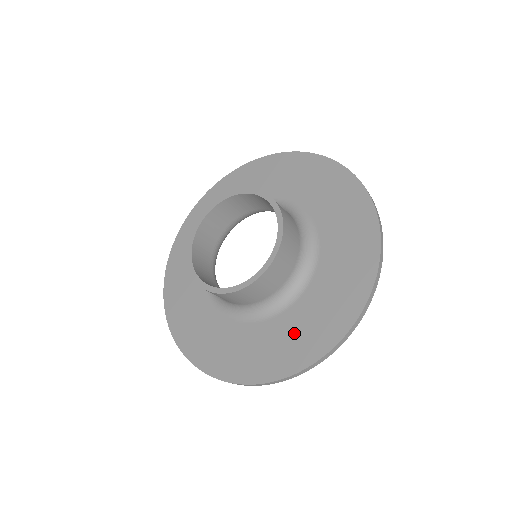
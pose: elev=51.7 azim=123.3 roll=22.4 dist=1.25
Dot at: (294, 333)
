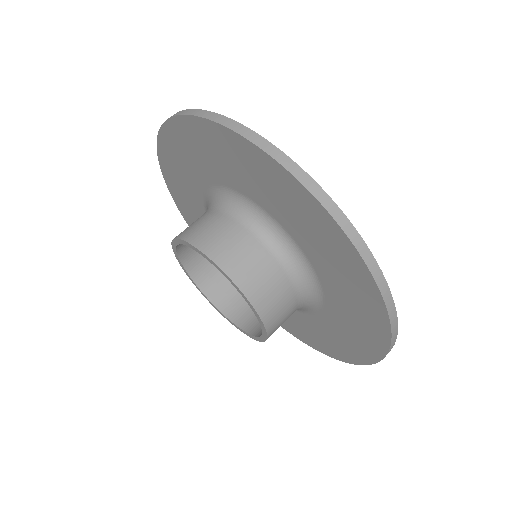
Dot at: (321, 334)
